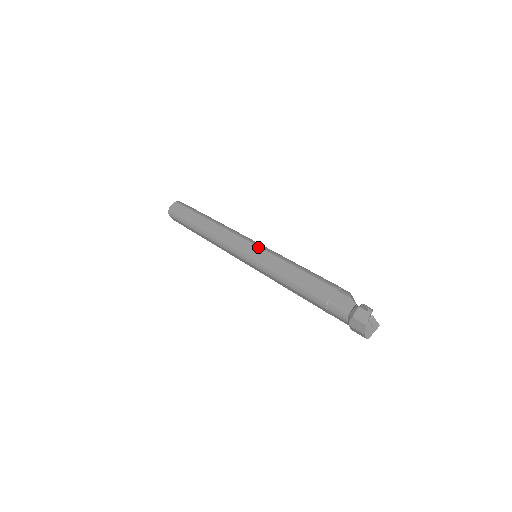
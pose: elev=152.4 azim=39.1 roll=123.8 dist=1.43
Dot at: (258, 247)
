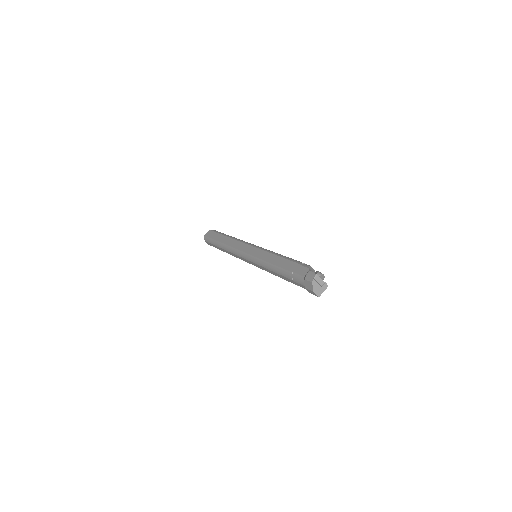
Dot at: (255, 247)
